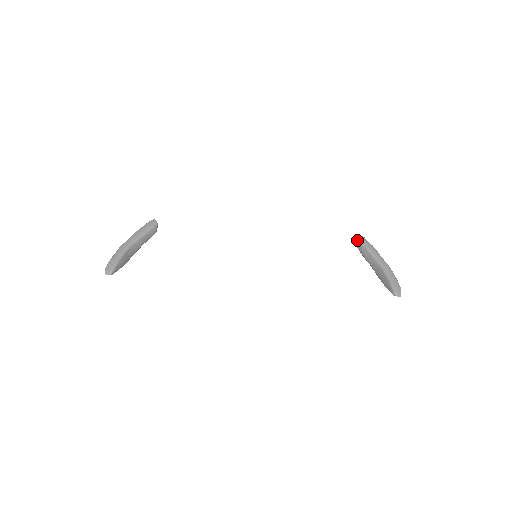
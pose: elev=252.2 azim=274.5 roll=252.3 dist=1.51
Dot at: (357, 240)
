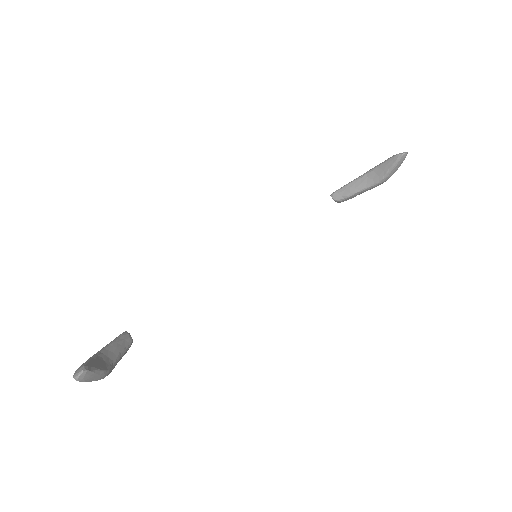
Dot at: (332, 195)
